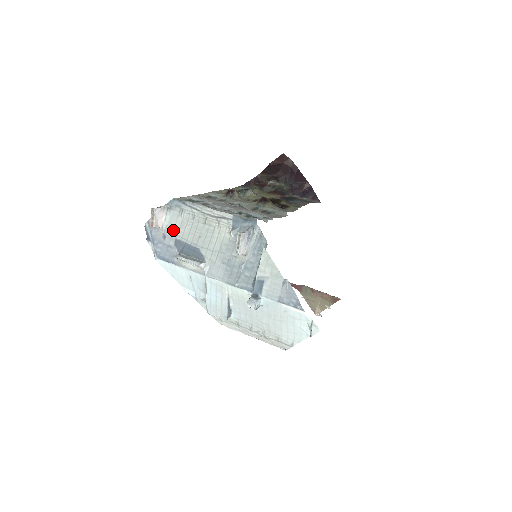
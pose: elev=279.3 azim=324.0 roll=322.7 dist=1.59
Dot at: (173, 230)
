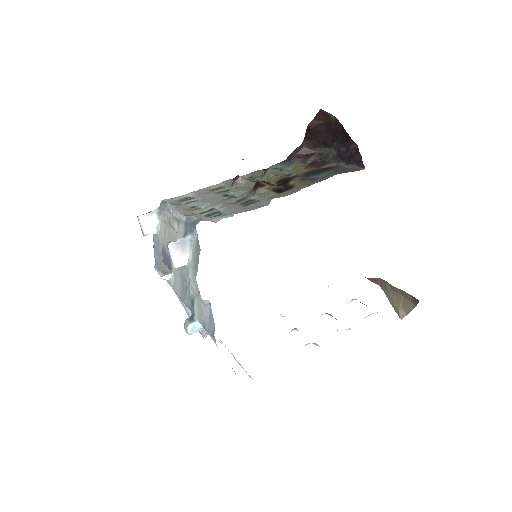
Dot at: (162, 236)
